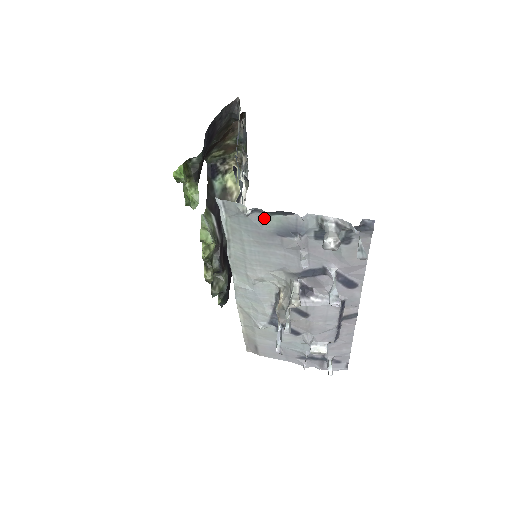
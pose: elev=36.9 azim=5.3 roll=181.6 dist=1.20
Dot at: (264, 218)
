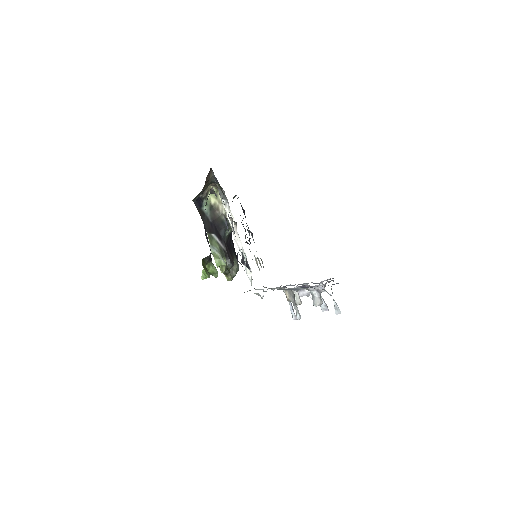
Dot at: occluded
